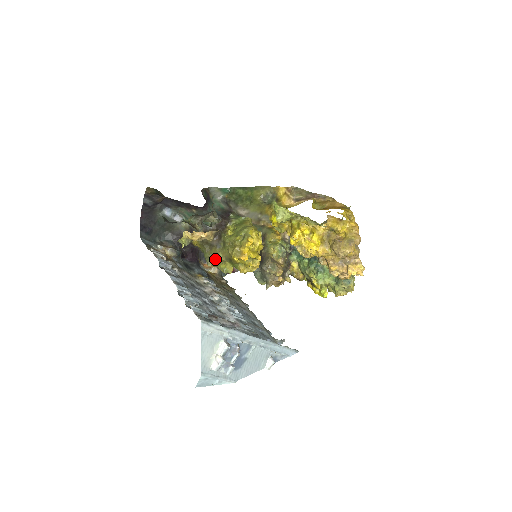
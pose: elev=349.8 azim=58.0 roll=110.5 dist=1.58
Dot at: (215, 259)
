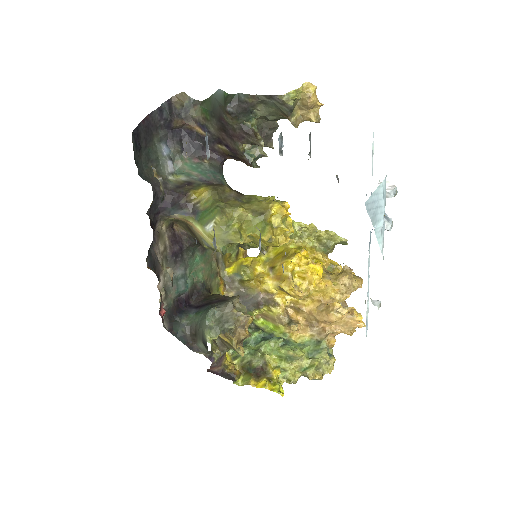
Dot at: (233, 211)
